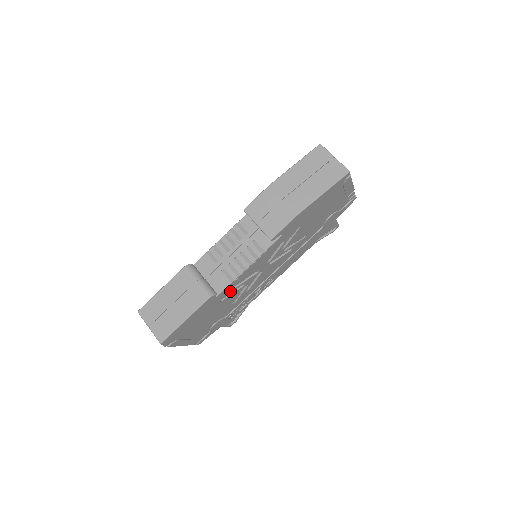
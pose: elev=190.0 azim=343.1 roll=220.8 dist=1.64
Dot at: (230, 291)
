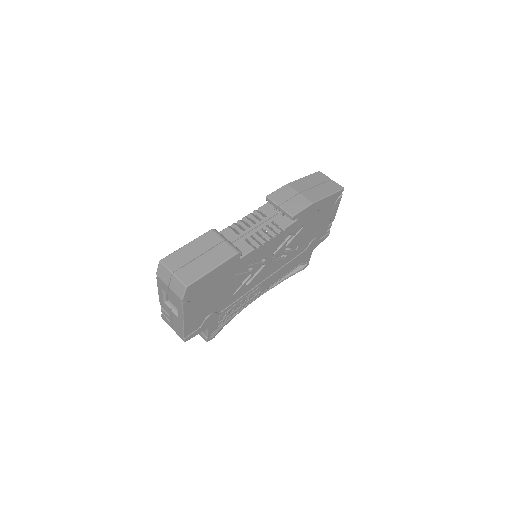
Dot at: (244, 266)
